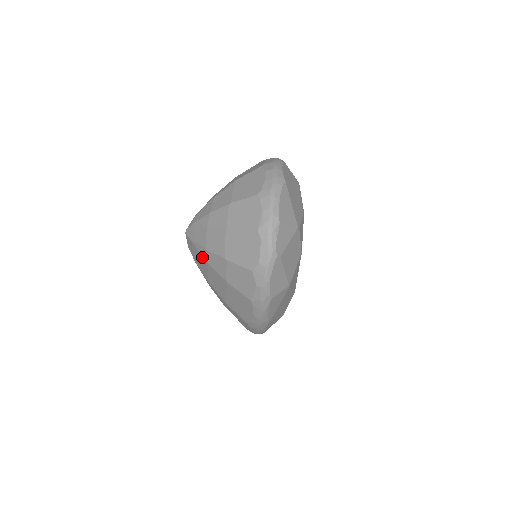
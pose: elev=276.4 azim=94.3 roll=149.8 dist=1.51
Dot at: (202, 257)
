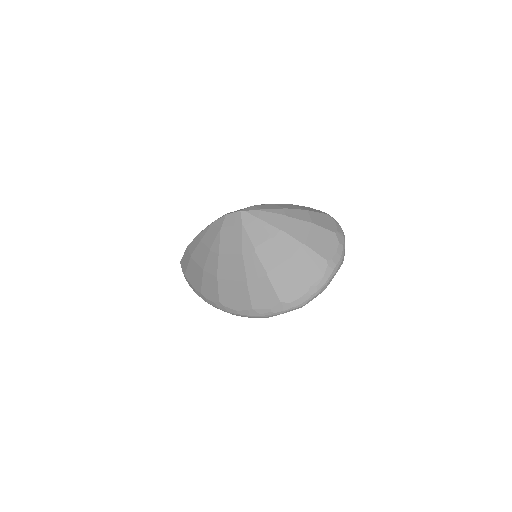
Dot at: (241, 245)
